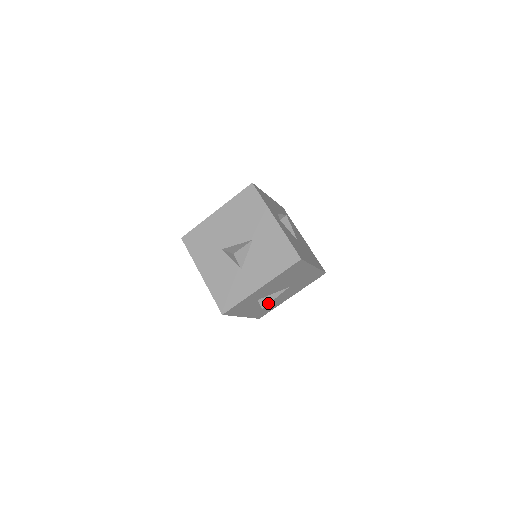
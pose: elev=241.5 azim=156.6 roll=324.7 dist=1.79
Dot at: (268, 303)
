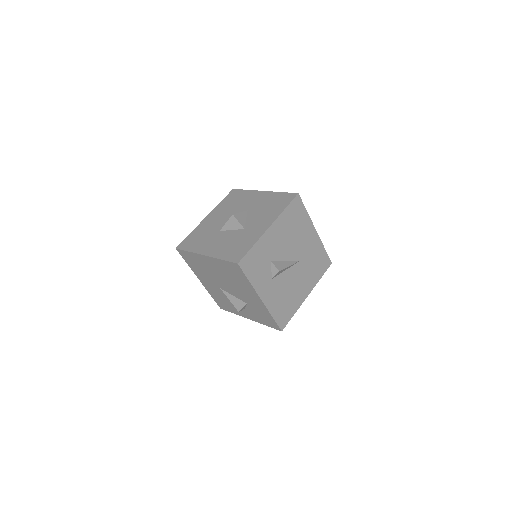
Dot at: (283, 268)
